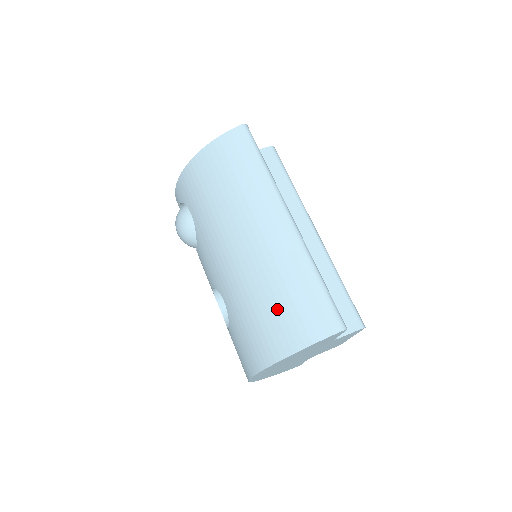
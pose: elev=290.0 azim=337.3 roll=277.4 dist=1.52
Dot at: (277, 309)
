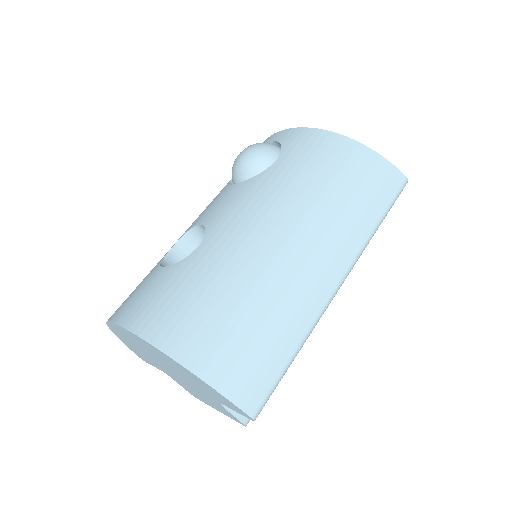
Dot at: (234, 322)
